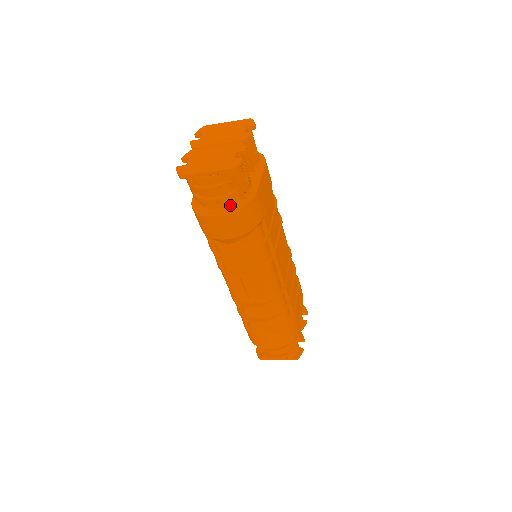
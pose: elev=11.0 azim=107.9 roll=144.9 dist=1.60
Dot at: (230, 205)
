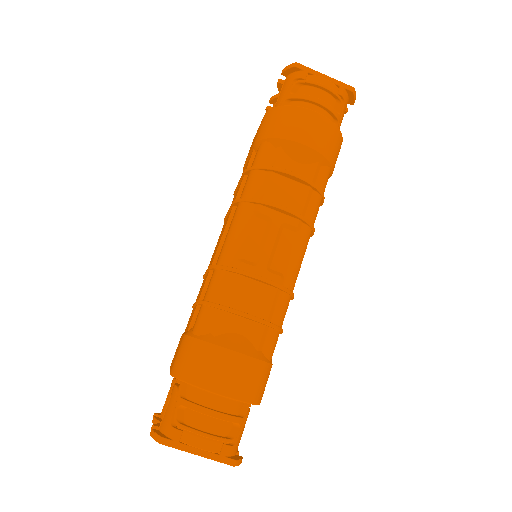
Dot at: occluded
